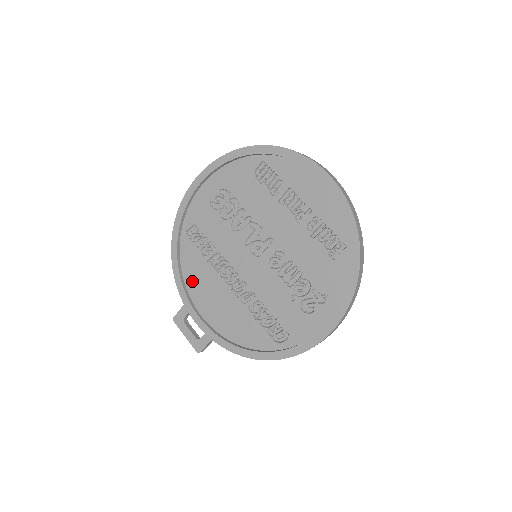
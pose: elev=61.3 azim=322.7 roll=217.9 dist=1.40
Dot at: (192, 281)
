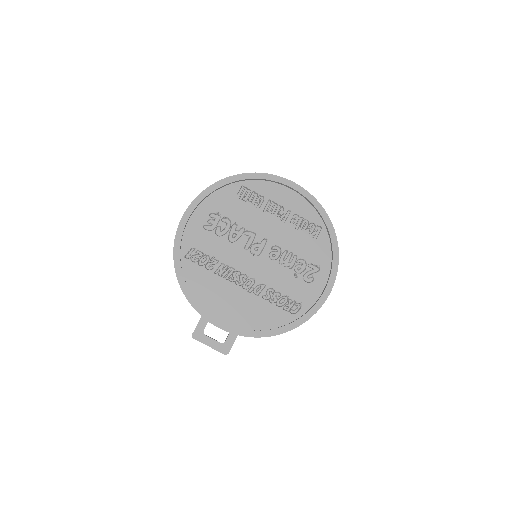
Dot at: (203, 295)
